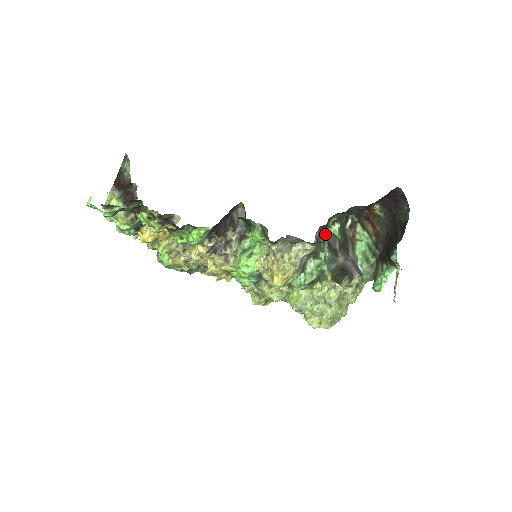
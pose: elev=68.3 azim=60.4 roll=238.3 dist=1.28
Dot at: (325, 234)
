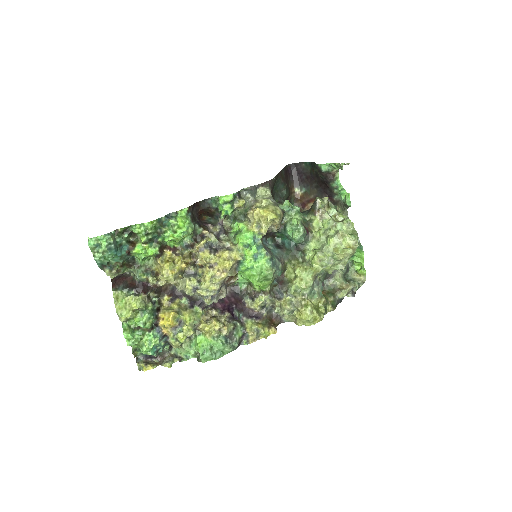
Dot at: occluded
